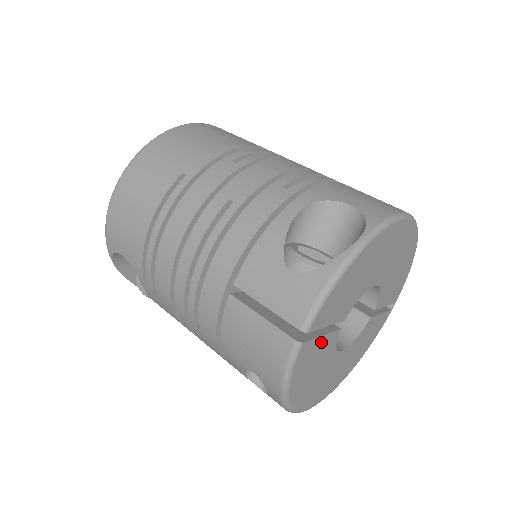
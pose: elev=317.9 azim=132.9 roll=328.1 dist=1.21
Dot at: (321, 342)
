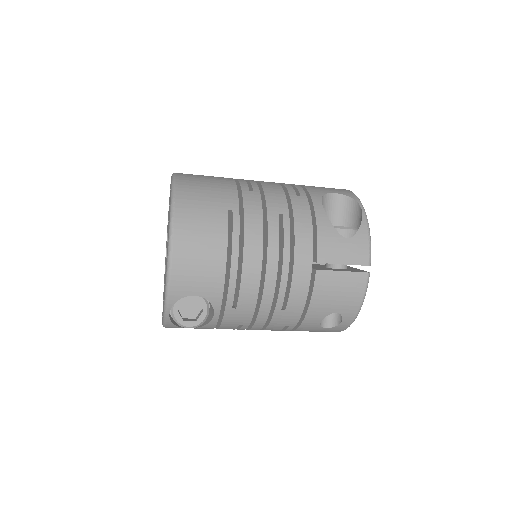
Dot at: occluded
